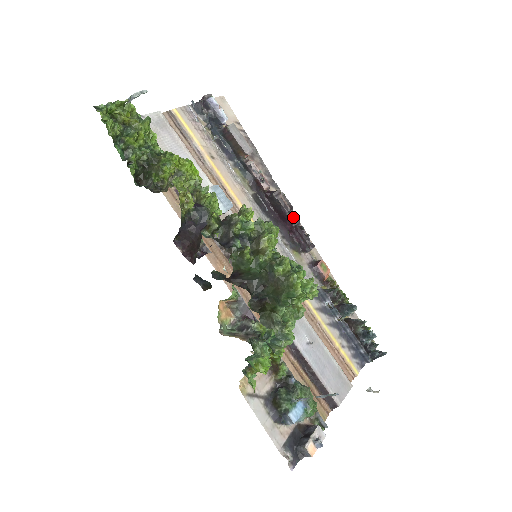
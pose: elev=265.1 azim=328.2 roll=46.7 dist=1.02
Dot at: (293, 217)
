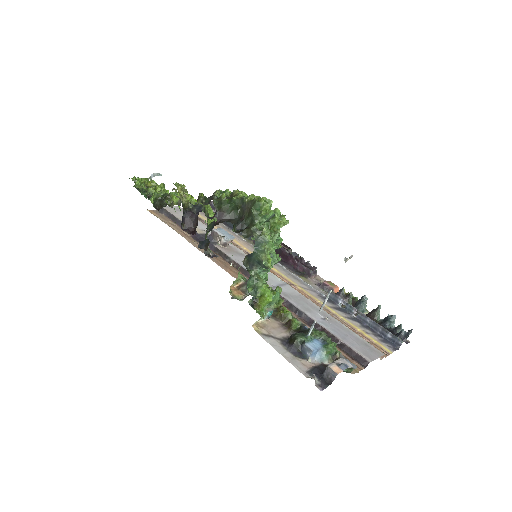
Dot at: (292, 252)
